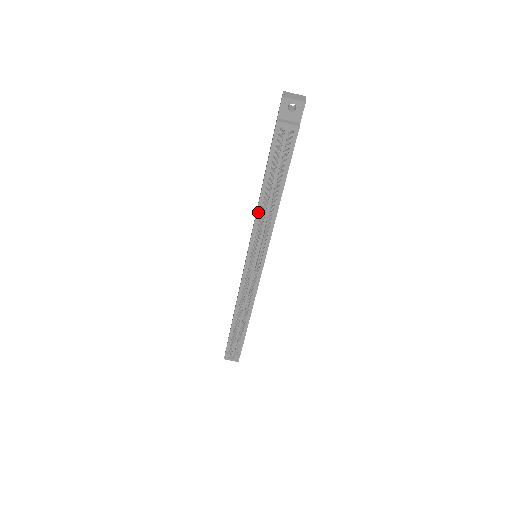
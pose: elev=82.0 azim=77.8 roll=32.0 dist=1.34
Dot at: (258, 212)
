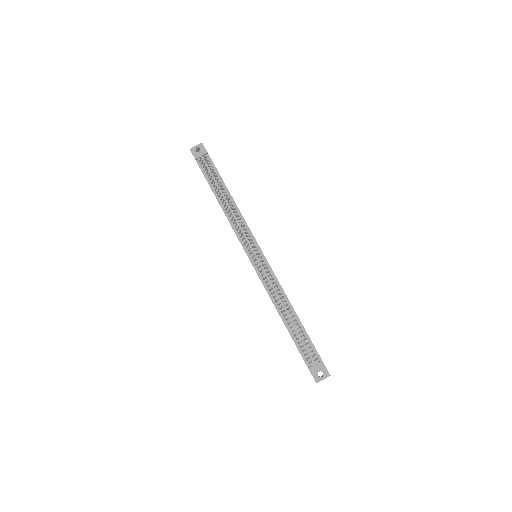
Dot at: (227, 215)
